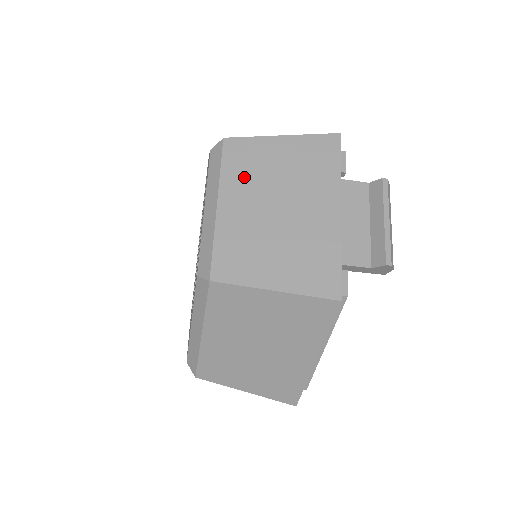
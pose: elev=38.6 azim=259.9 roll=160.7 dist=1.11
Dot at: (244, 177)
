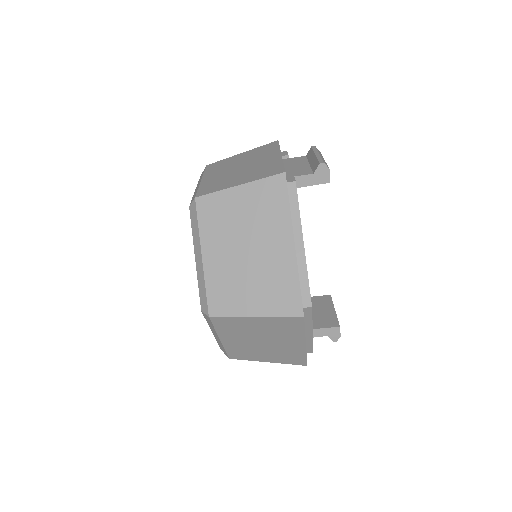
Dot at: (219, 168)
